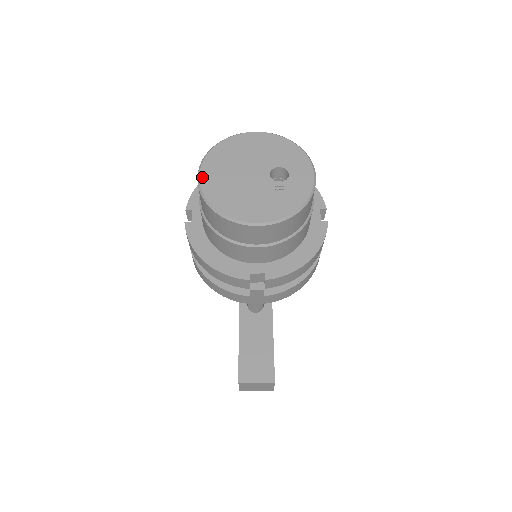
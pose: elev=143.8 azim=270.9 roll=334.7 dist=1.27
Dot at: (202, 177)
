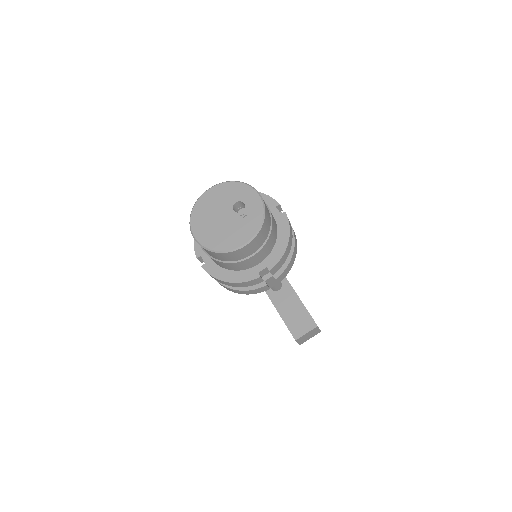
Dot at: (196, 237)
